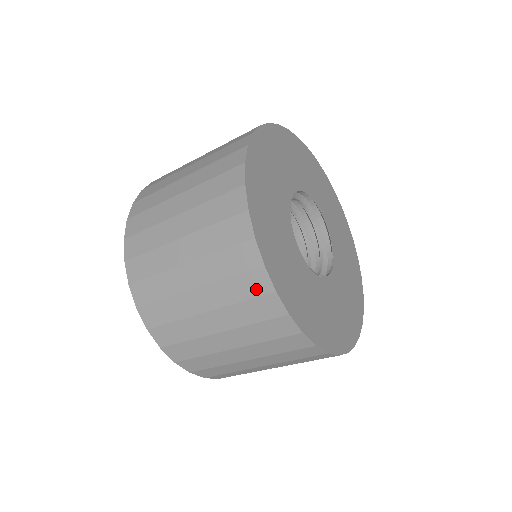
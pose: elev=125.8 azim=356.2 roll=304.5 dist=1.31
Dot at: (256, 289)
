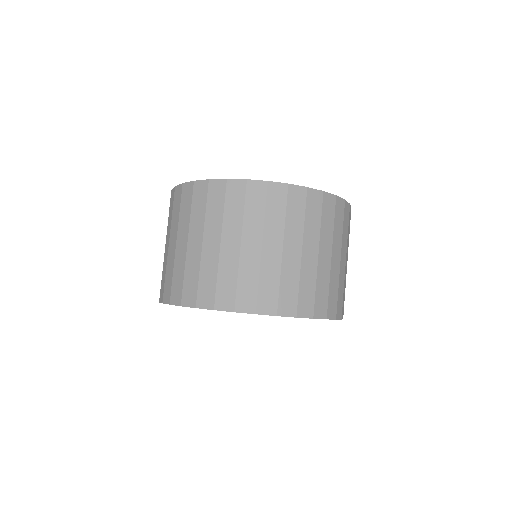
Dot at: (281, 197)
